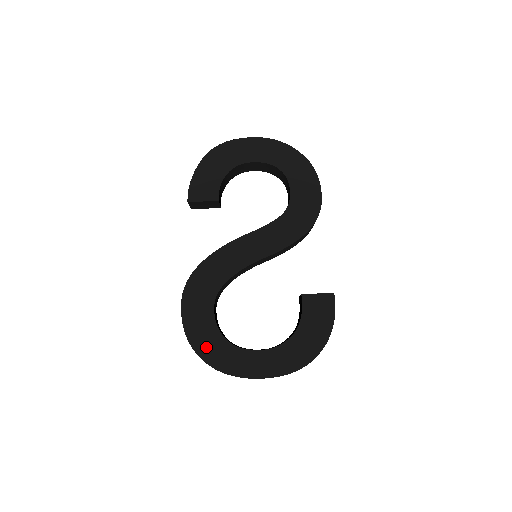
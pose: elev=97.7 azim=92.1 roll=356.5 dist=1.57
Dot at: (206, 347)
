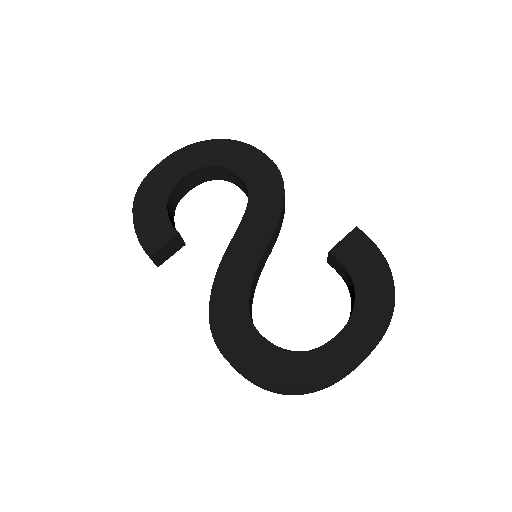
Dot at: (284, 376)
